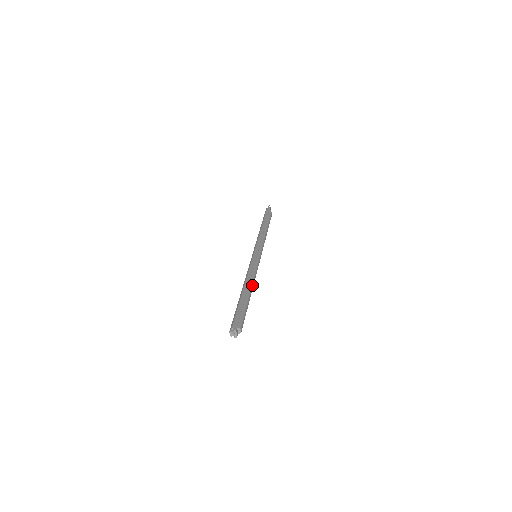
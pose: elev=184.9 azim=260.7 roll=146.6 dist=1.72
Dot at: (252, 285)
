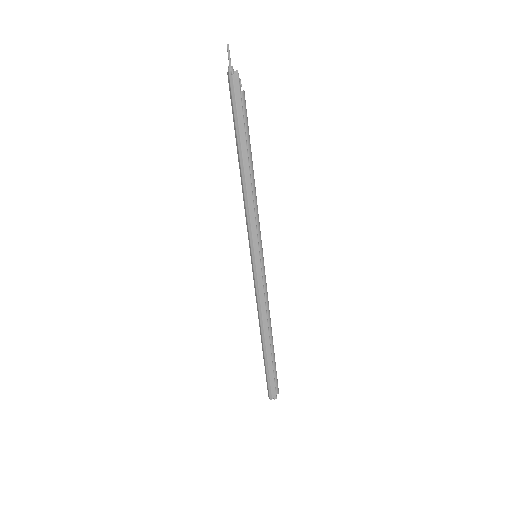
Dot at: occluded
